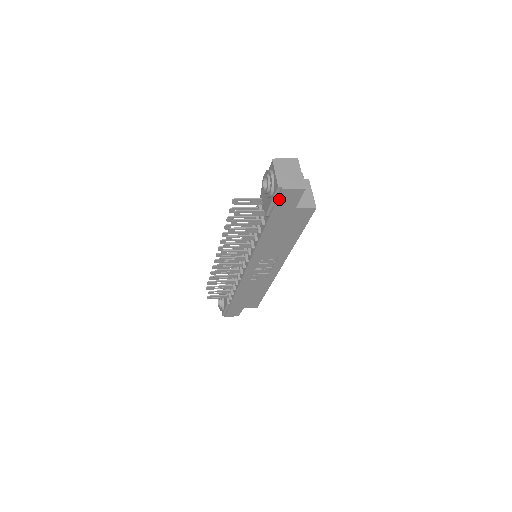
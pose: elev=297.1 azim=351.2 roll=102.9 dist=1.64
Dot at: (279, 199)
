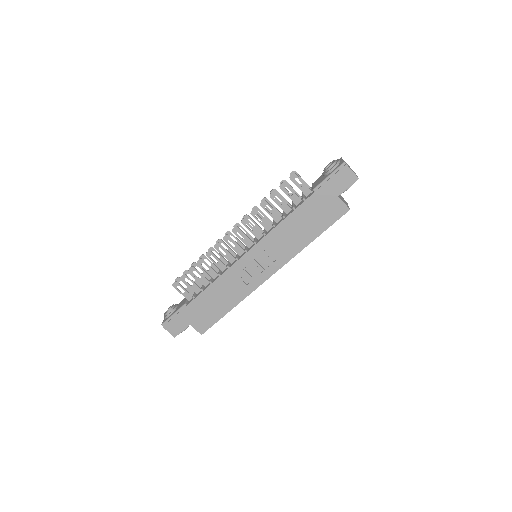
Dot at: (336, 175)
